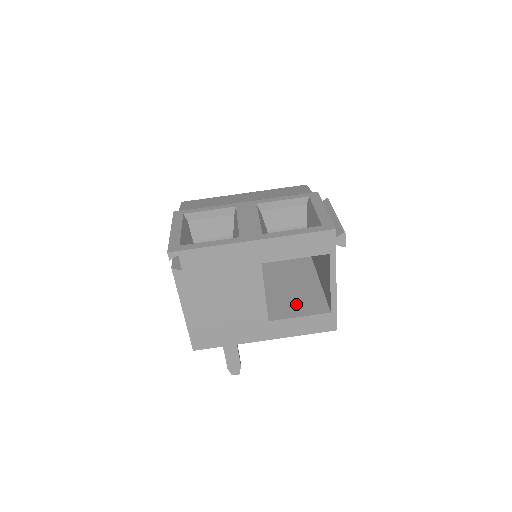
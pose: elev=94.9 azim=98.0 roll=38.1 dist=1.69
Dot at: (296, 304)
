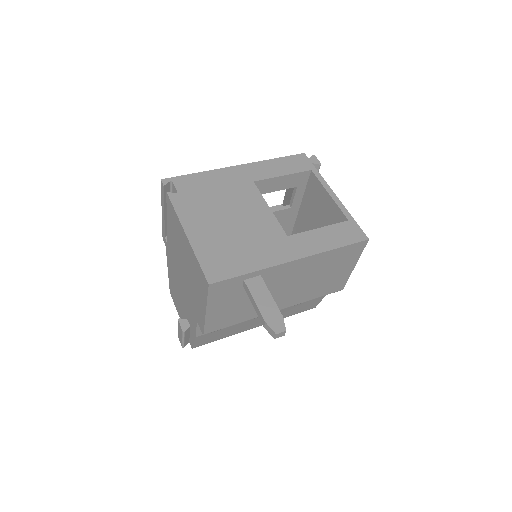
Dot at: occluded
